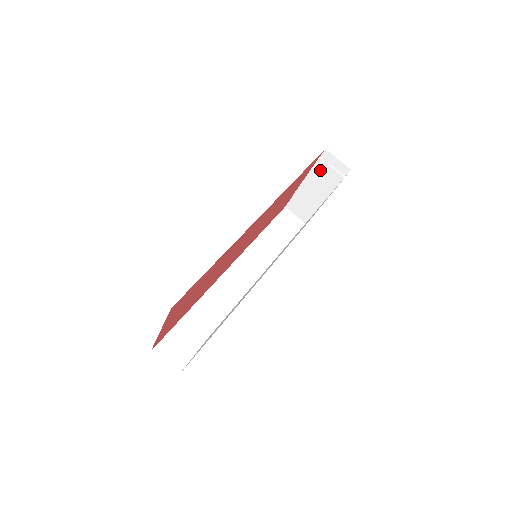
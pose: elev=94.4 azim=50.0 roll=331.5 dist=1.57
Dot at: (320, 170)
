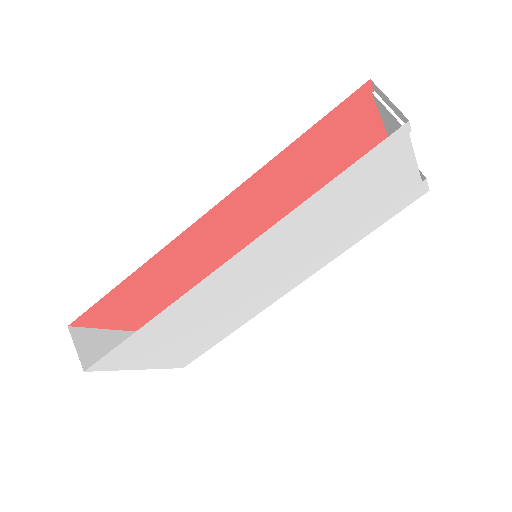
Dot at: (385, 114)
